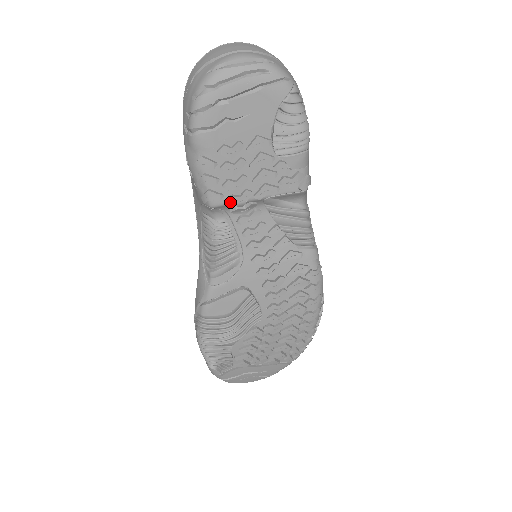
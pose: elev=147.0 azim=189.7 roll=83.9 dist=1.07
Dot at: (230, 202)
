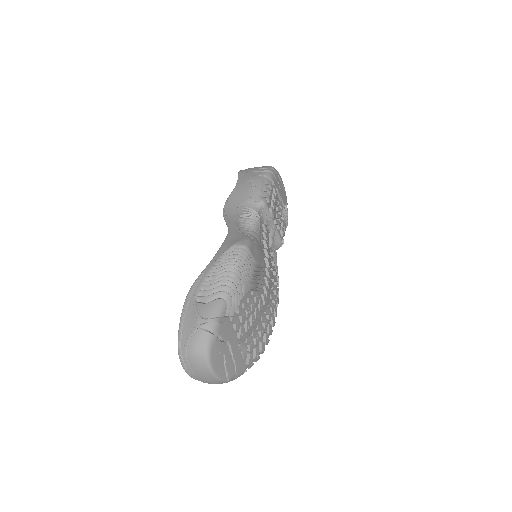
Dot at: (272, 209)
